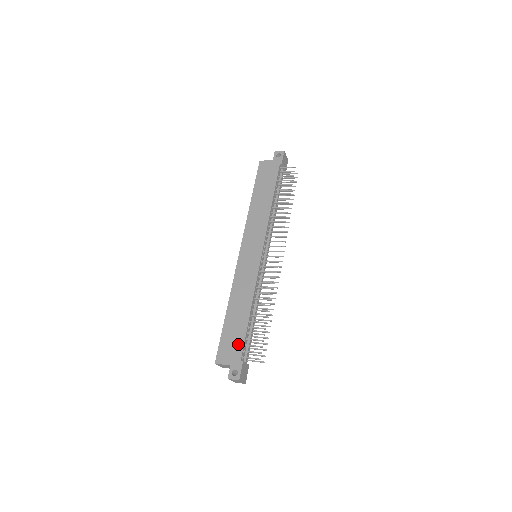
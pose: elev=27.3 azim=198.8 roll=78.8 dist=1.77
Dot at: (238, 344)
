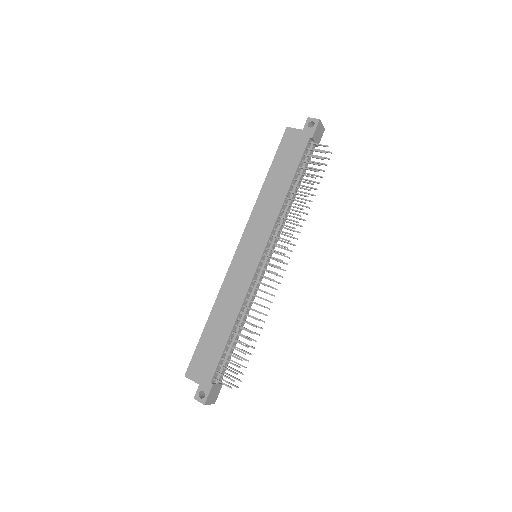
Dot at: (212, 363)
